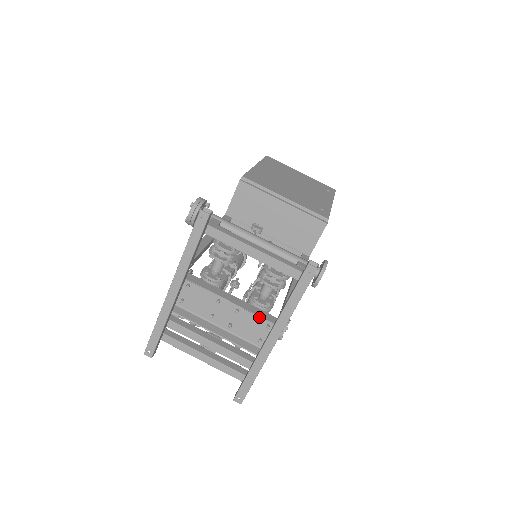
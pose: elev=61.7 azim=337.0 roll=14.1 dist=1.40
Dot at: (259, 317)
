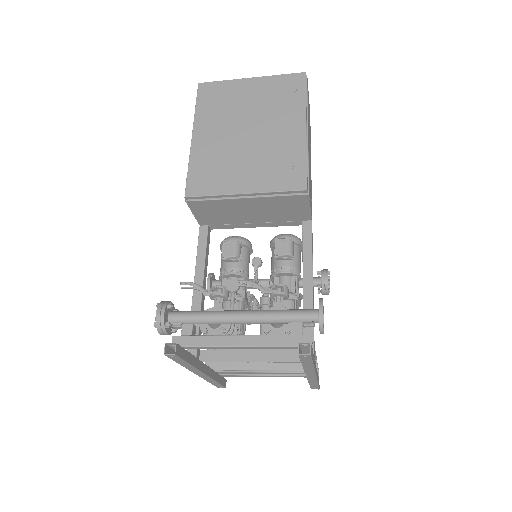
Dot at: occluded
